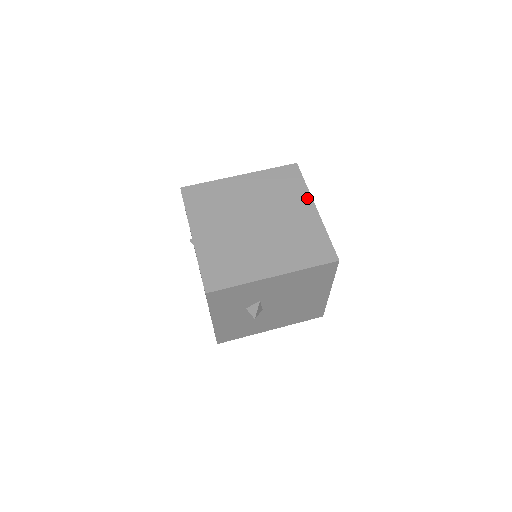
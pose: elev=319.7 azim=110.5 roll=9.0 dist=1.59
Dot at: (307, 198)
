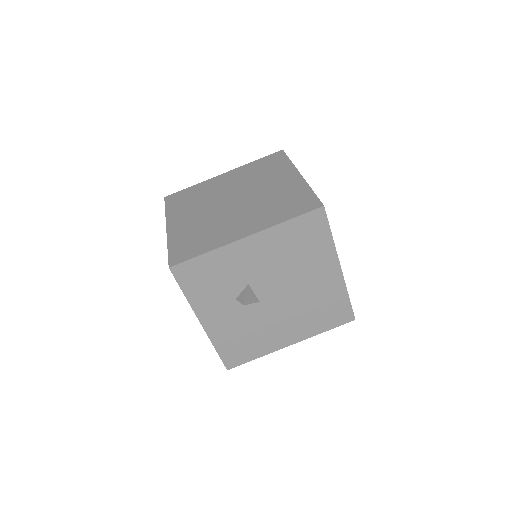
Dot at: (291, 169)
